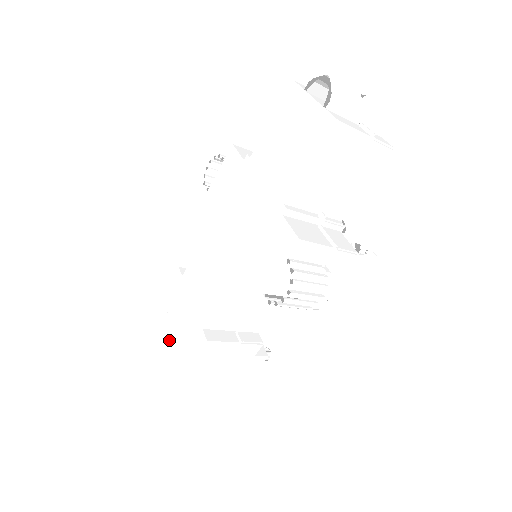
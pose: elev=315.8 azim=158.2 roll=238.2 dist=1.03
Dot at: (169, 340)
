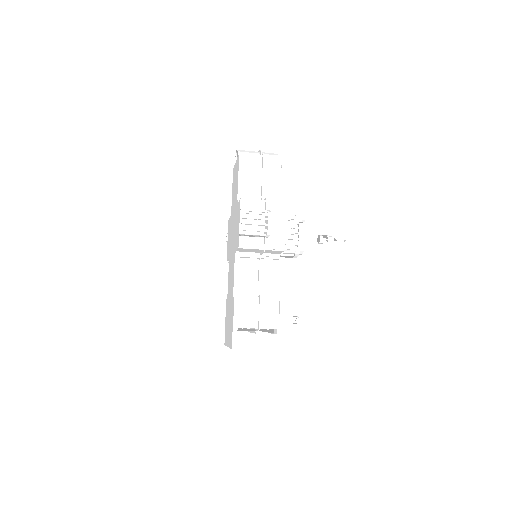
Dot at: (228, 335)
